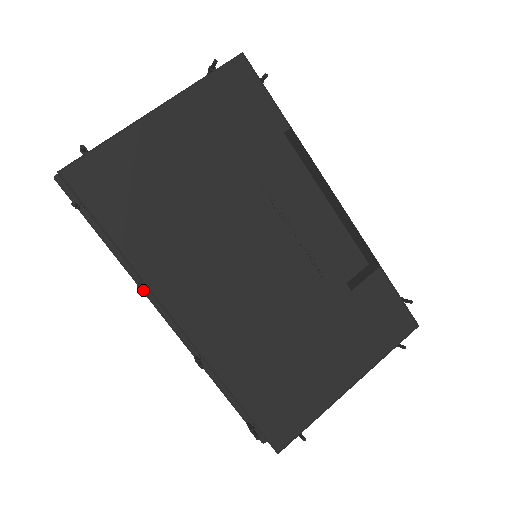
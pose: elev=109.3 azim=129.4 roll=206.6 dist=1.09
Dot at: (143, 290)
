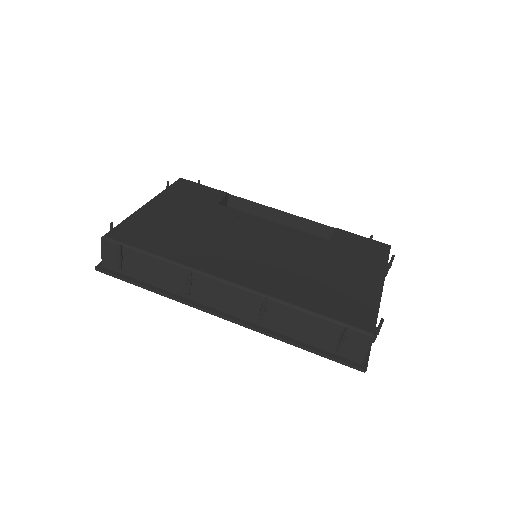
Dot at: (192, 304)
